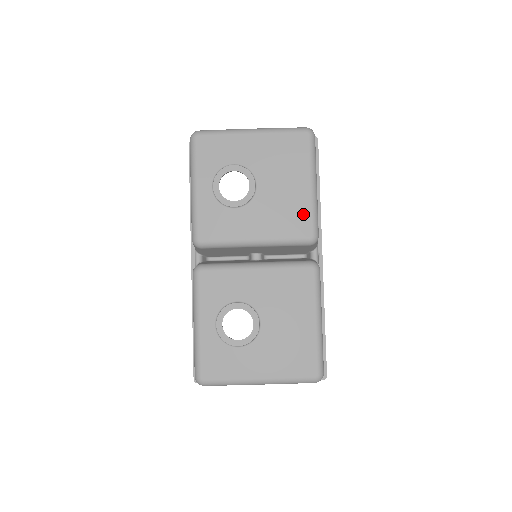
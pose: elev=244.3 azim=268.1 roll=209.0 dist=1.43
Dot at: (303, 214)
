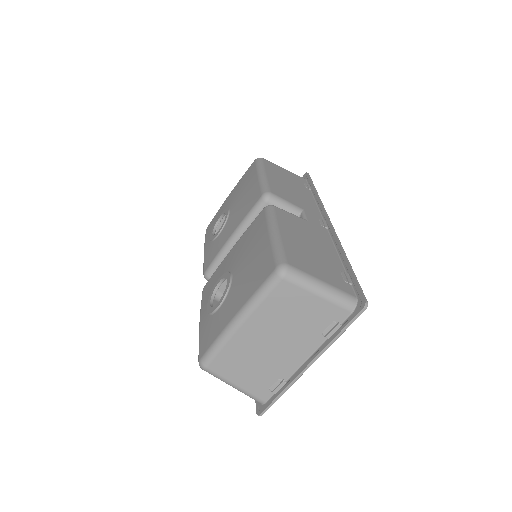
Dot at: (255, 192)
